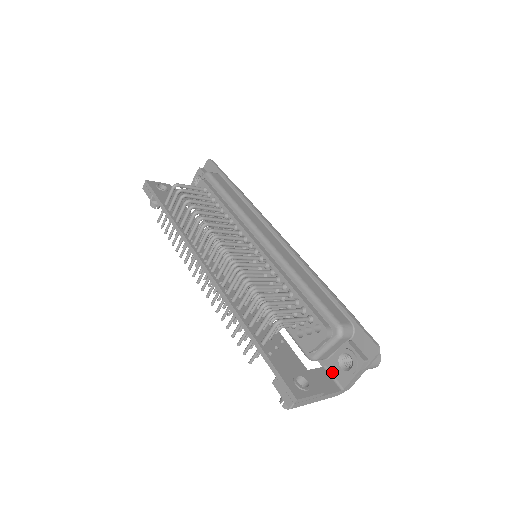
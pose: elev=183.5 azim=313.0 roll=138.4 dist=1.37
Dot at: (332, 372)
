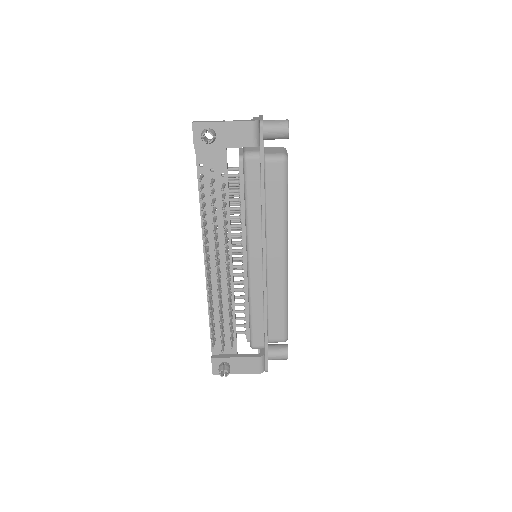
Dot at: occluded
